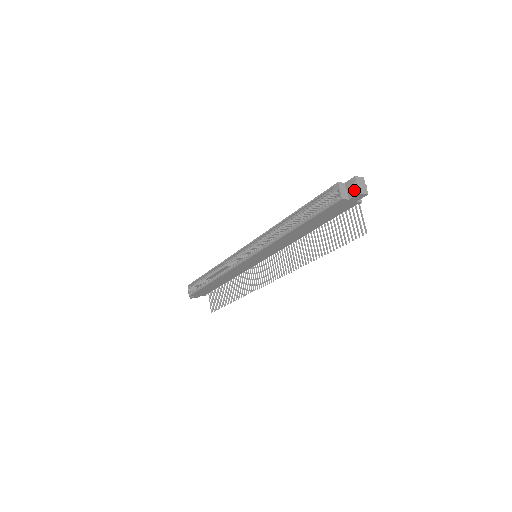
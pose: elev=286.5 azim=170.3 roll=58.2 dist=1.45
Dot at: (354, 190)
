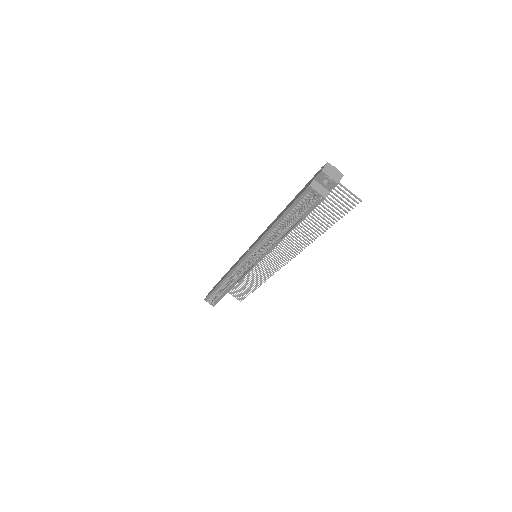
Dot at: (330, 184)
